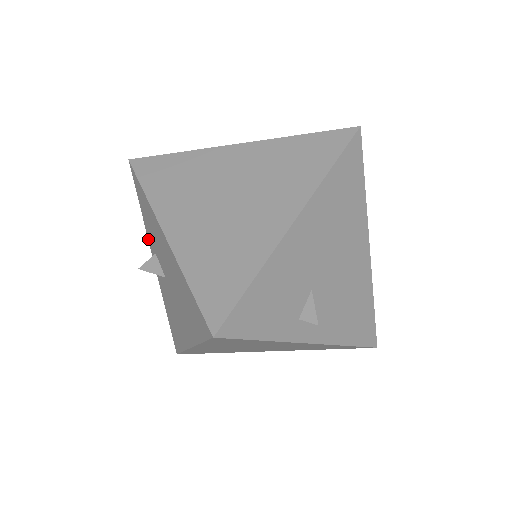
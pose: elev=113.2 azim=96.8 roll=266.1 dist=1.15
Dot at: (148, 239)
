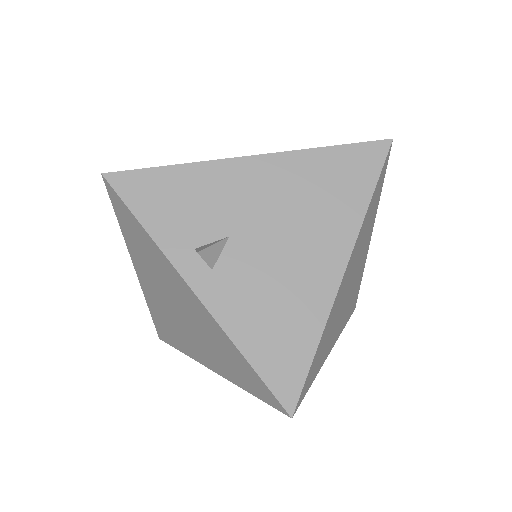
Dot at: occluded
